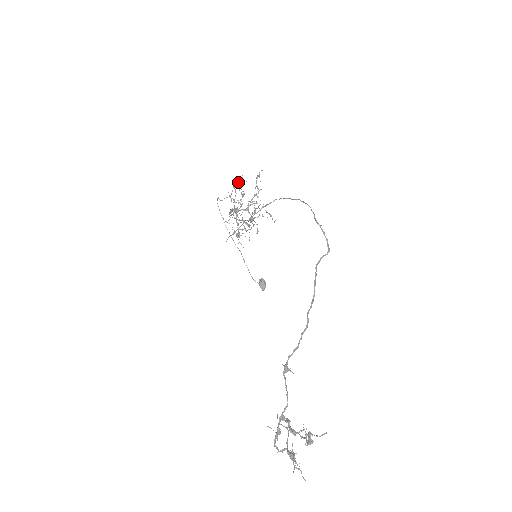
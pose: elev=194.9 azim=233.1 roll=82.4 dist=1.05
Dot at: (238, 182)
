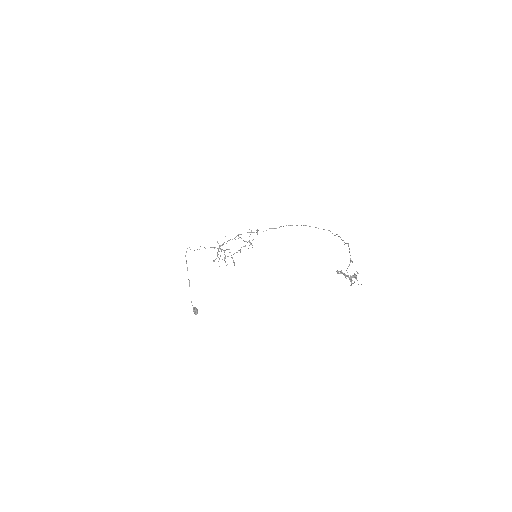
Dot at: occluded
